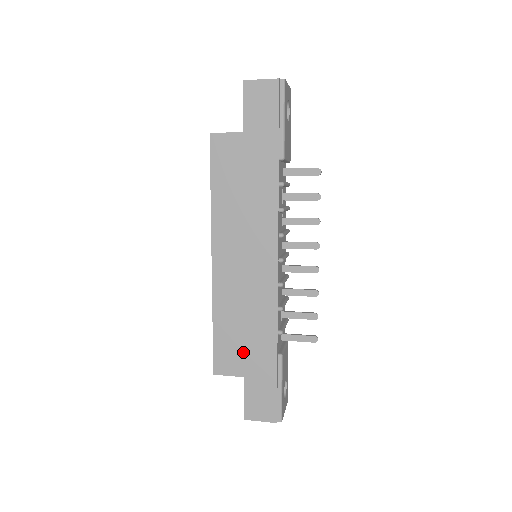
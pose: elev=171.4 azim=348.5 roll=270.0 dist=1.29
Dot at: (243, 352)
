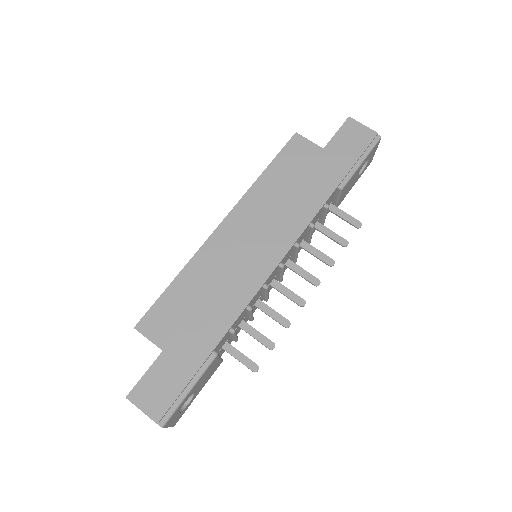
Dot at: (182, 324)
